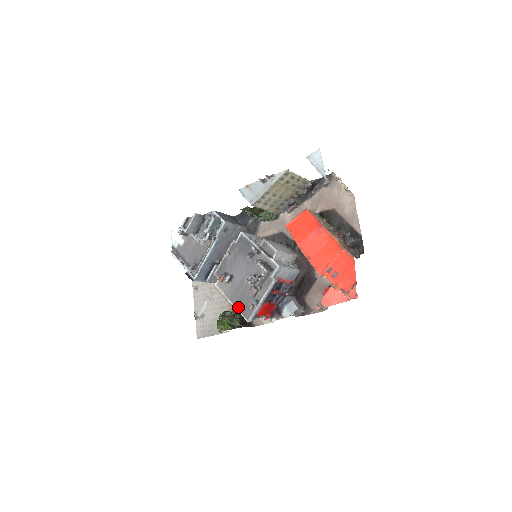
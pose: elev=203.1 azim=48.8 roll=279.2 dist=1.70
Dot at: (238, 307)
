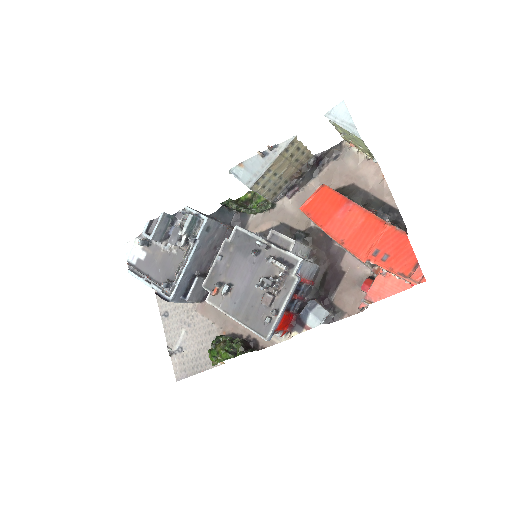
Dot at: (247, 324)
